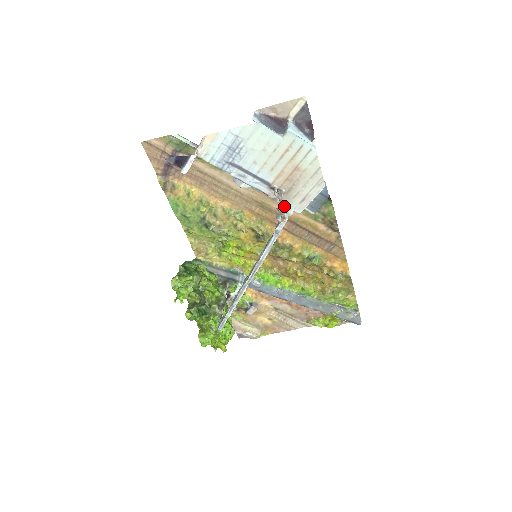
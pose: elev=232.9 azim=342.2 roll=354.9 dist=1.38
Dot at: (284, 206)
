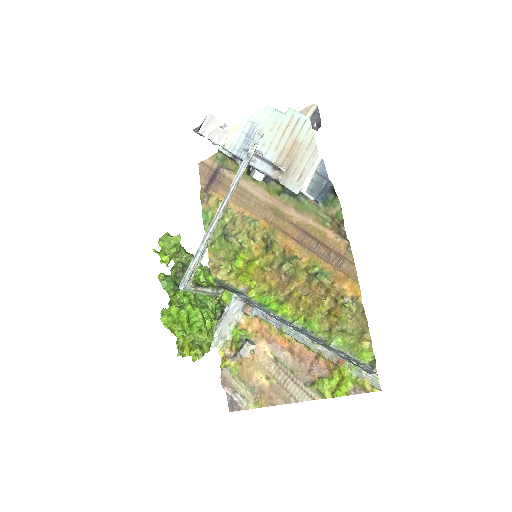
Dot at: (295, 211)
